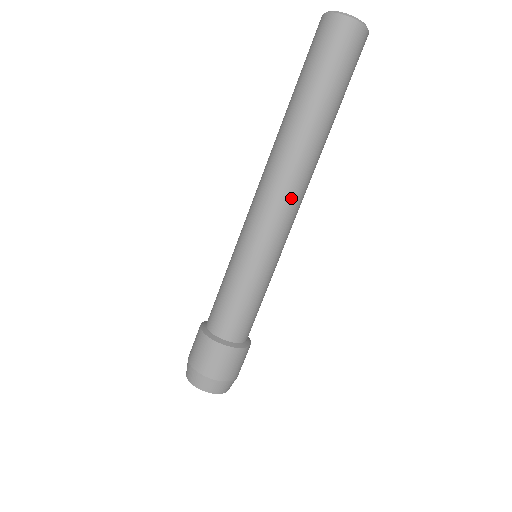
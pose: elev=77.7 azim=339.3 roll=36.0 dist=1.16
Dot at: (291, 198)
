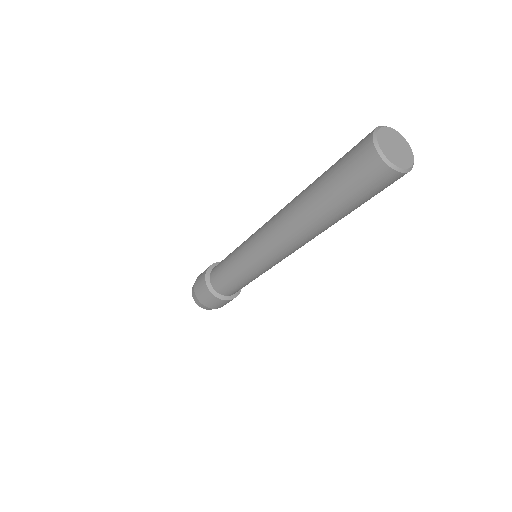
Dot at: (290, 251)
